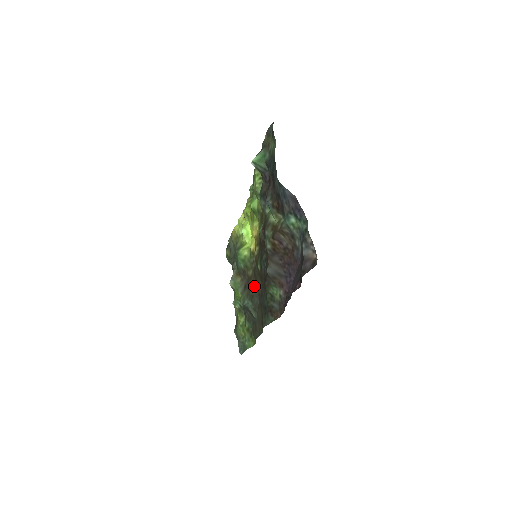
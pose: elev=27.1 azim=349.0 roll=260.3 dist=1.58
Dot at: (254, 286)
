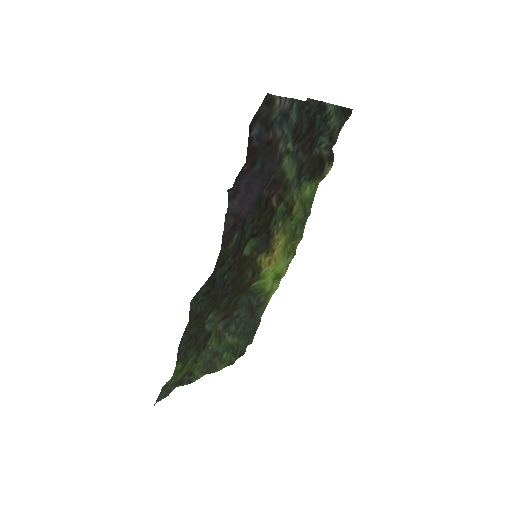
Dot at: (231, 296)
